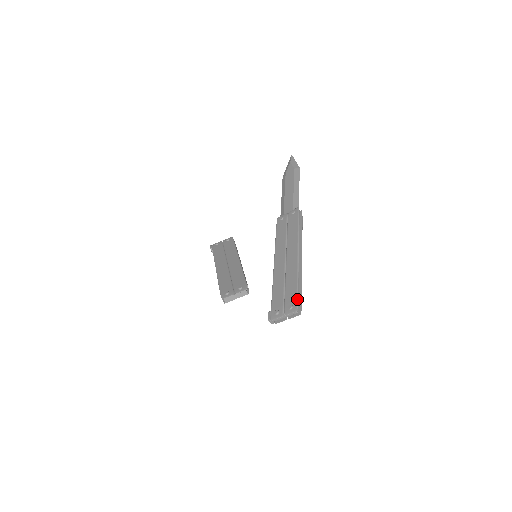
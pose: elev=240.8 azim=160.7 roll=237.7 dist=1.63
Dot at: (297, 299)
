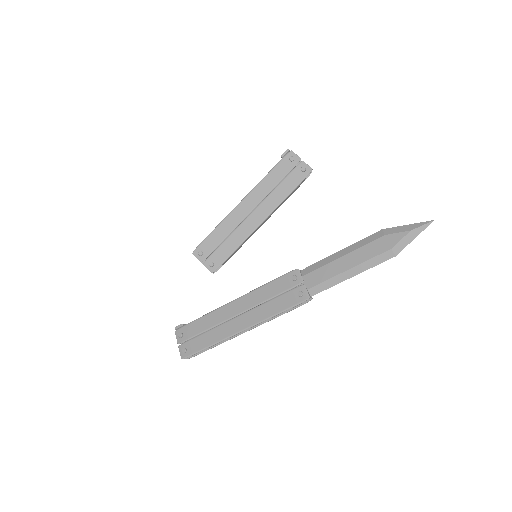
Dot at: (191, 355)
